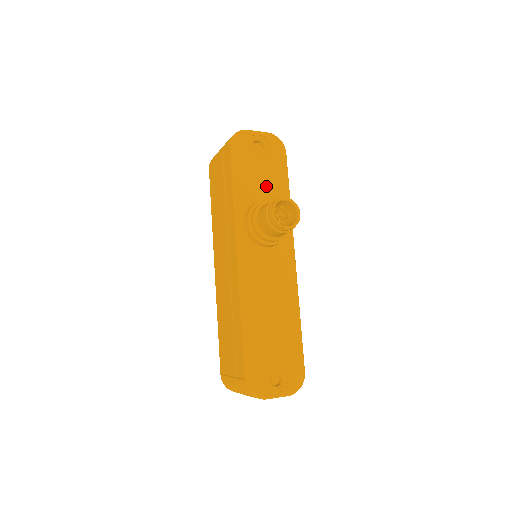
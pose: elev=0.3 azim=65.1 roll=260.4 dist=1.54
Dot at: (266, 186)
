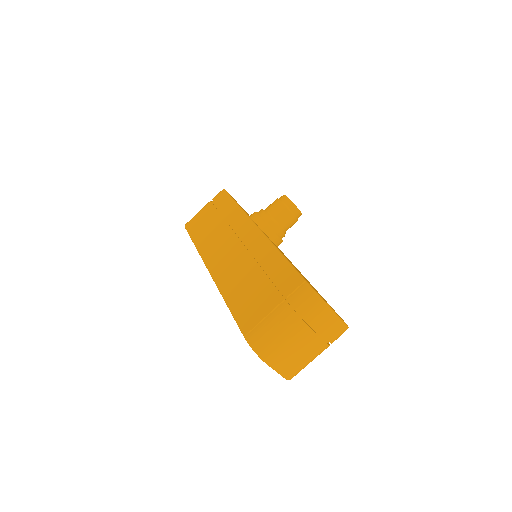
Dot at: occluded
